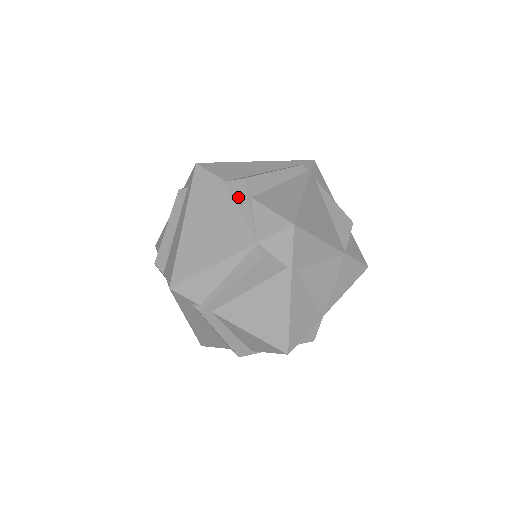
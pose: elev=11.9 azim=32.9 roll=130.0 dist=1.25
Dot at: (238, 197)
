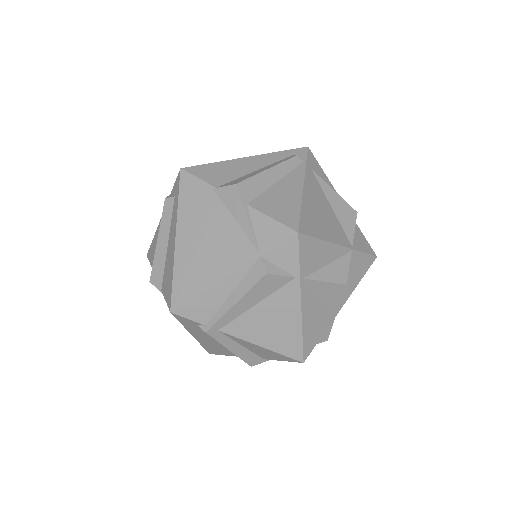
Dot at: (232, 205)
